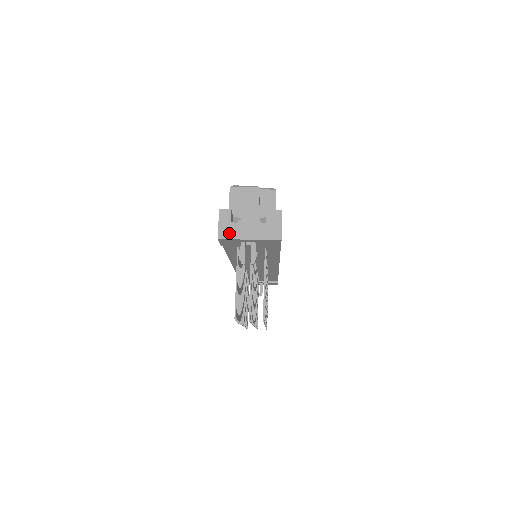
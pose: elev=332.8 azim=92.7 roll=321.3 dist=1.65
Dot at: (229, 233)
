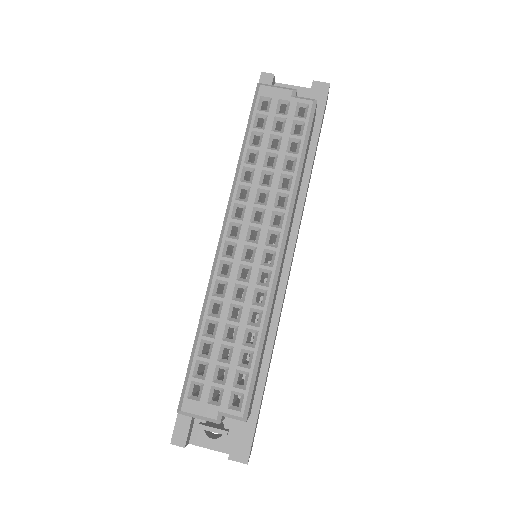
Dot at: occluded
